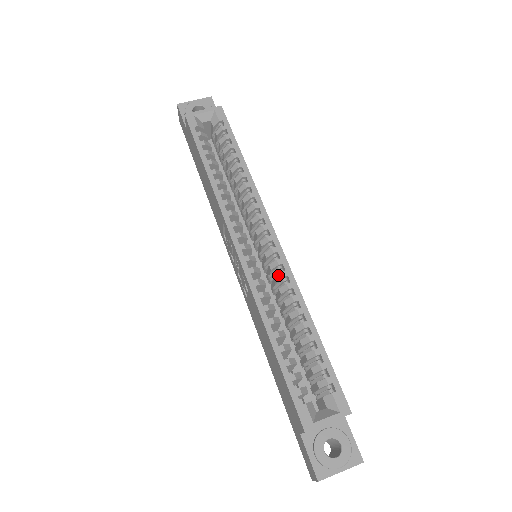
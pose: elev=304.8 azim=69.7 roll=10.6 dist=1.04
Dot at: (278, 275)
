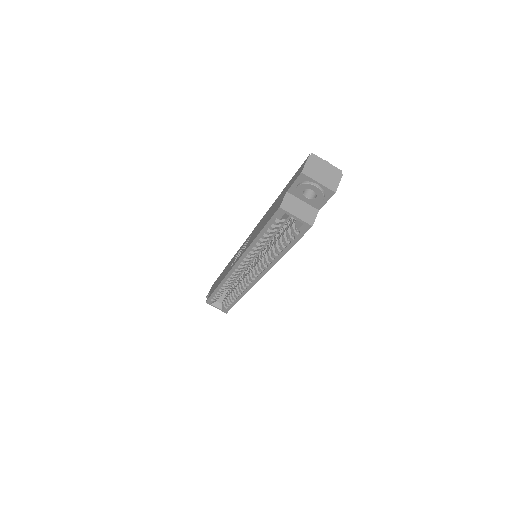
Dot at: (244, 283)
